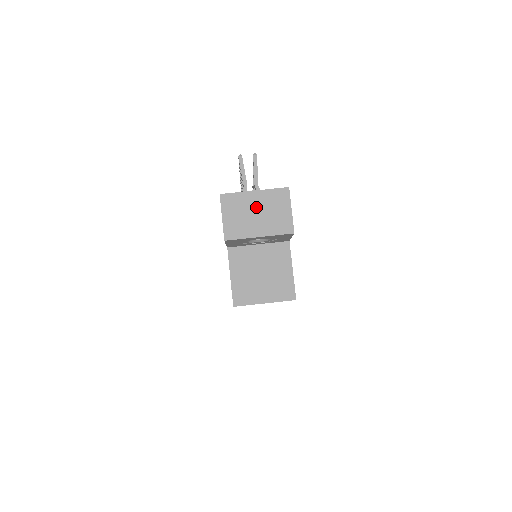
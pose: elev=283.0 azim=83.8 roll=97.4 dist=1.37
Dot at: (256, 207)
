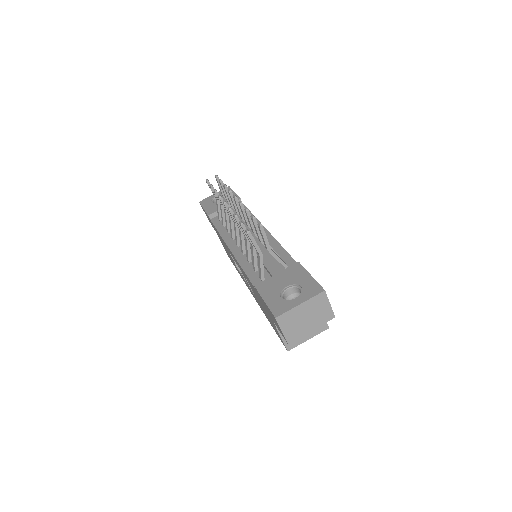
Dot at: (304, 314)
